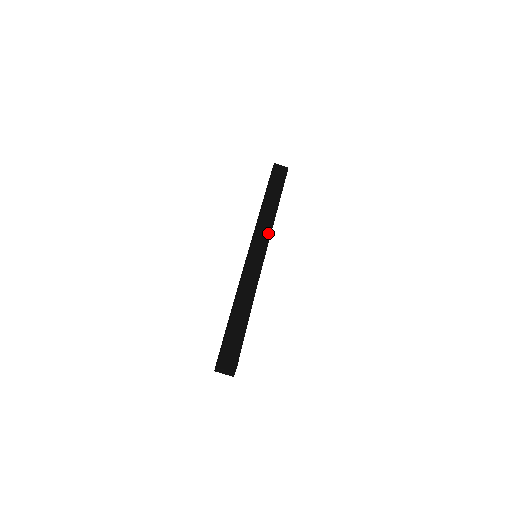
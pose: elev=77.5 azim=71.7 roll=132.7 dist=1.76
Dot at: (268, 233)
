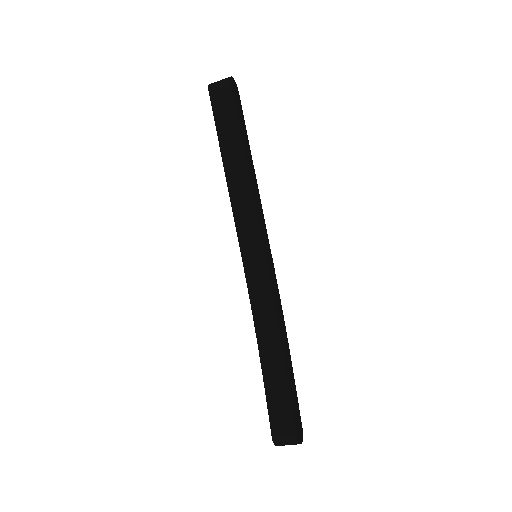
Dot at: (252, 216)
